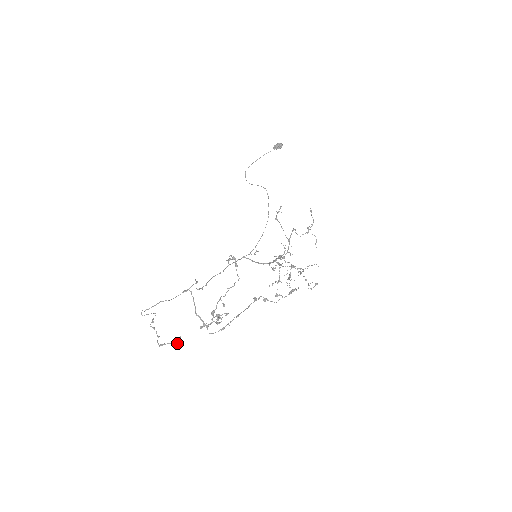
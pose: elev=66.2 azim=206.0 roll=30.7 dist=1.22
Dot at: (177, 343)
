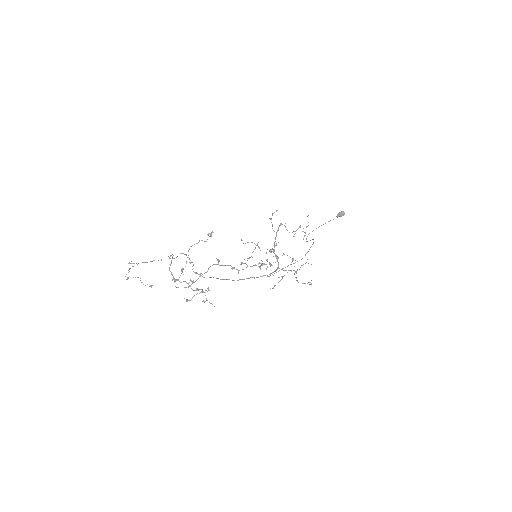
Dot at: (140, 280)
